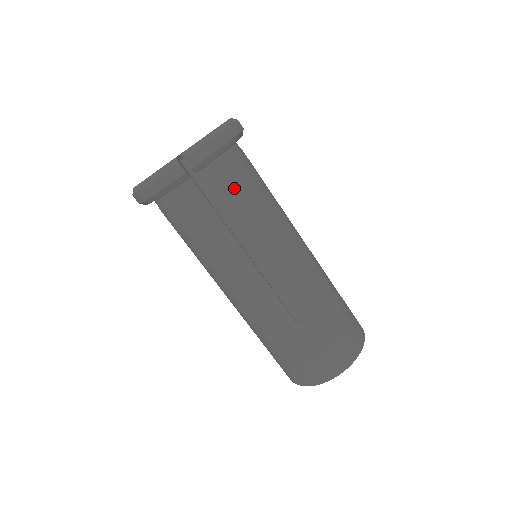
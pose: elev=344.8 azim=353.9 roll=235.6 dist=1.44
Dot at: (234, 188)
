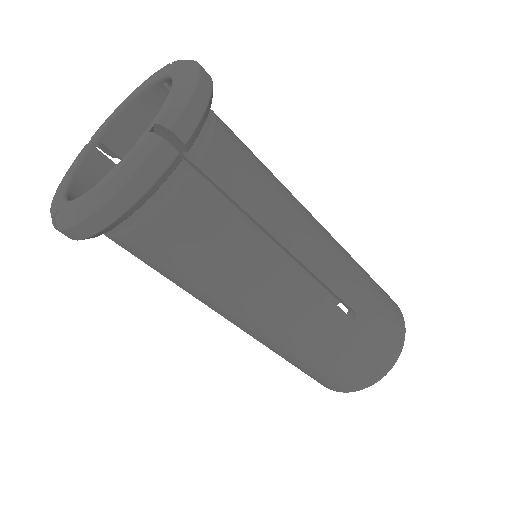
Dot at: (236, 162)
